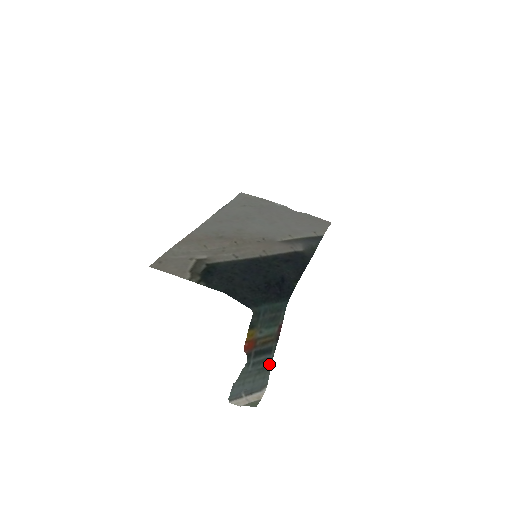
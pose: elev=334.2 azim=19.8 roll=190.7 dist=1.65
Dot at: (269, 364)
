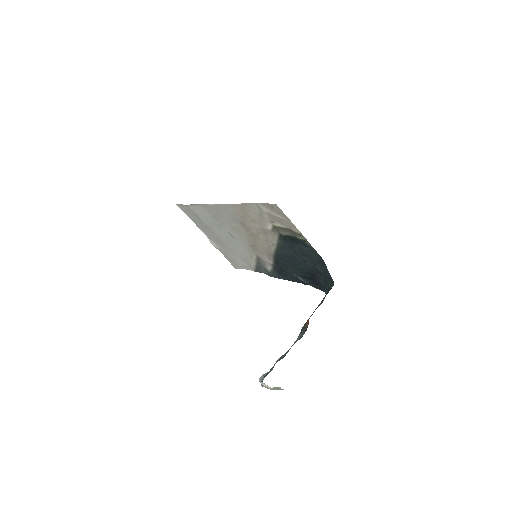
Dot at: occluded
